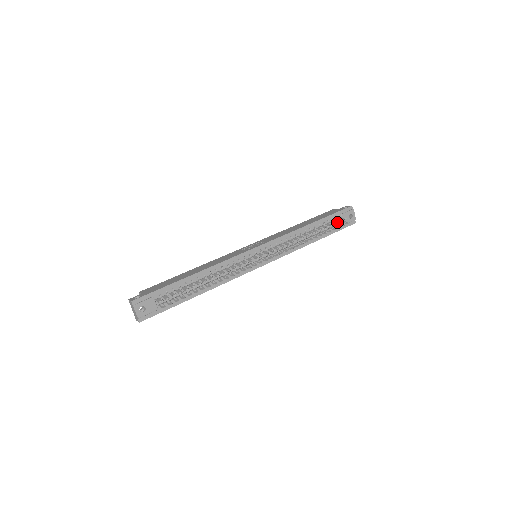
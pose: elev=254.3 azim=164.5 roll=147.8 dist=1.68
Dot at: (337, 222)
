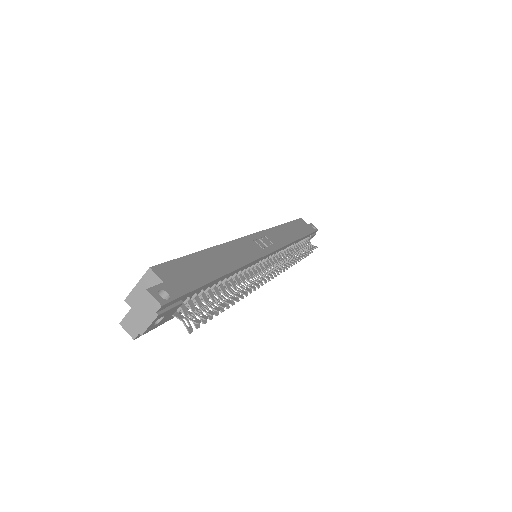
Dot at: occluded
